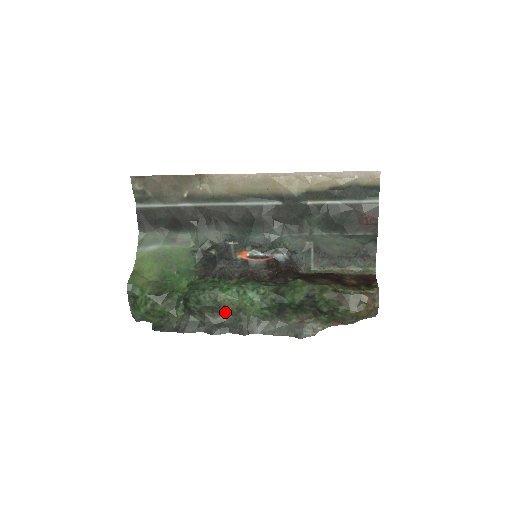
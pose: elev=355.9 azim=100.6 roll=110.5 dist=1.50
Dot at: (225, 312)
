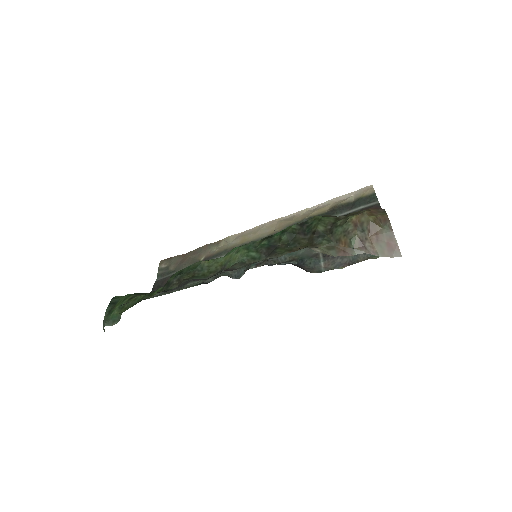
Dot at: (207, 273)
